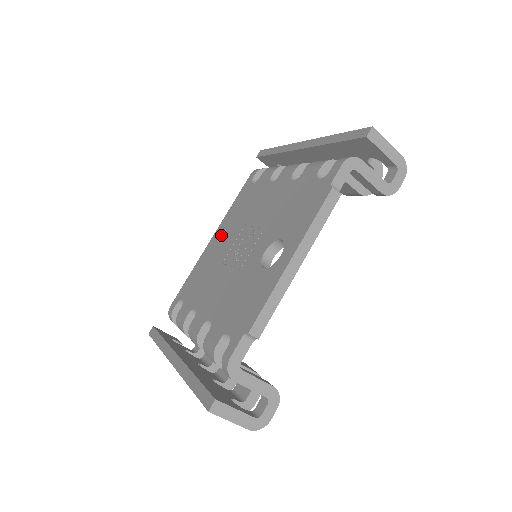
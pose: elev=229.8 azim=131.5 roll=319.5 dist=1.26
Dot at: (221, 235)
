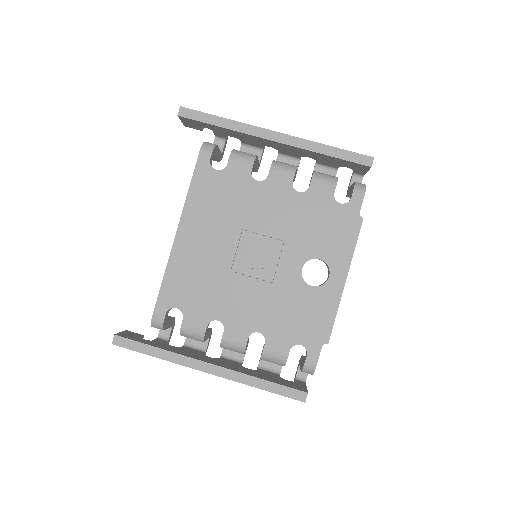
Dot at: (198, 233)
